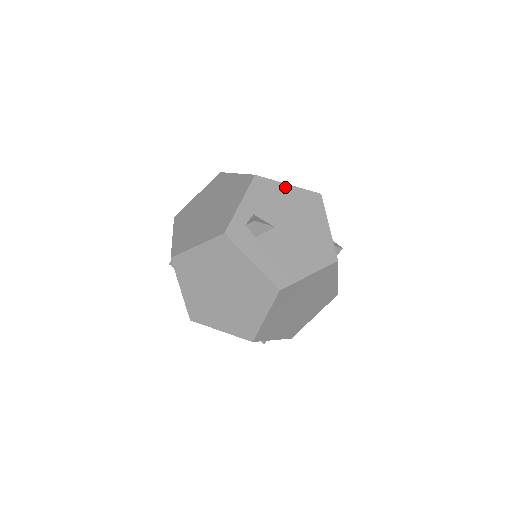
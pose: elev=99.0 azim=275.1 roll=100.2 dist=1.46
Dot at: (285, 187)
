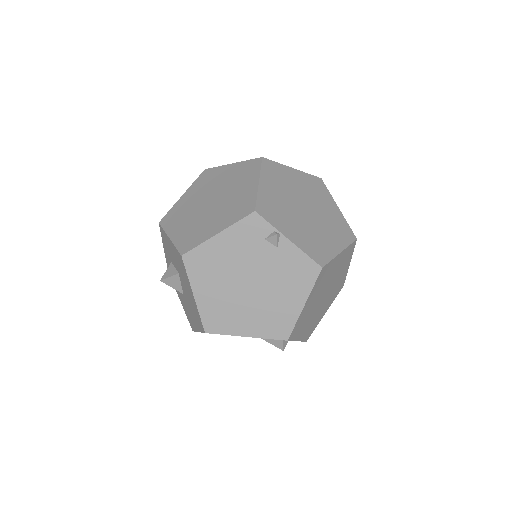
Dot at: occluded
